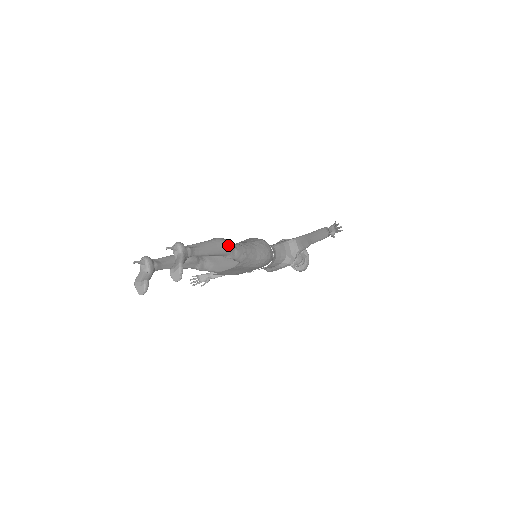
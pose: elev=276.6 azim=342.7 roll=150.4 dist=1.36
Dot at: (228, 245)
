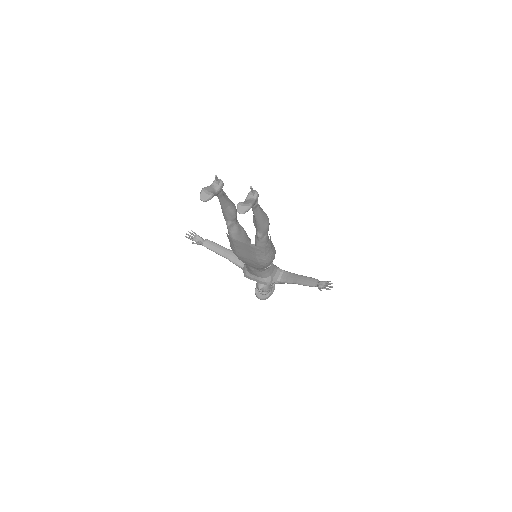
Dot at: (268, 227)
